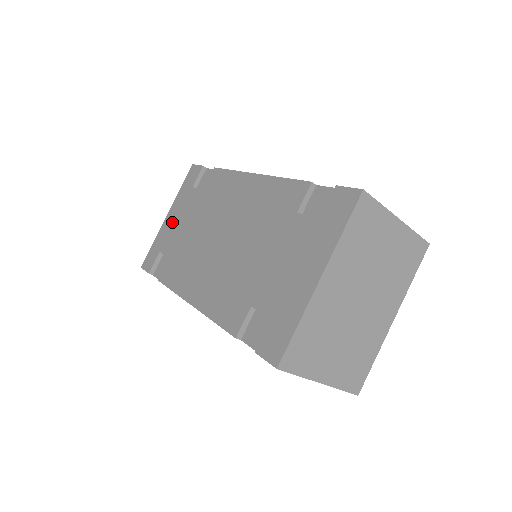
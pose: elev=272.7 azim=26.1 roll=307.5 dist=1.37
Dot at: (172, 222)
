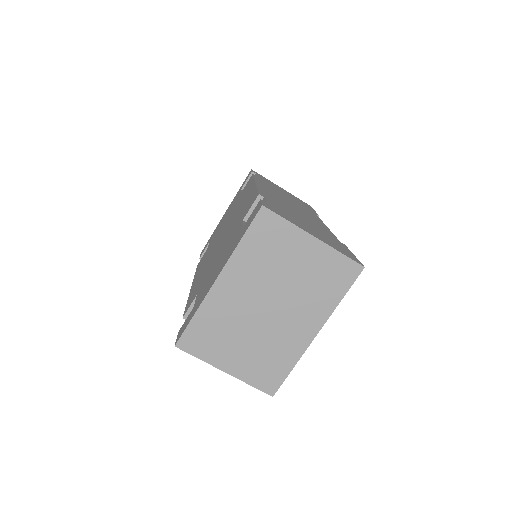
Dot at: (223, 218)
